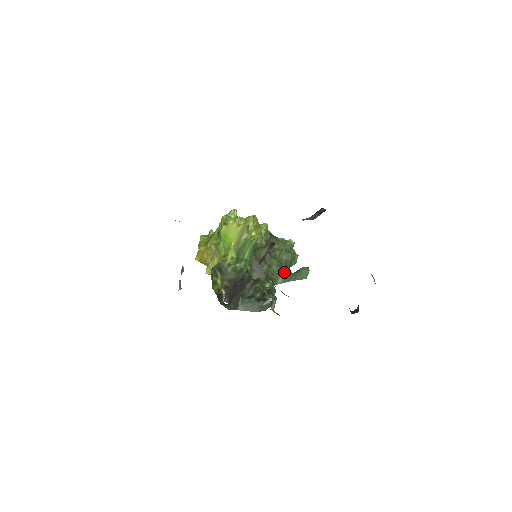
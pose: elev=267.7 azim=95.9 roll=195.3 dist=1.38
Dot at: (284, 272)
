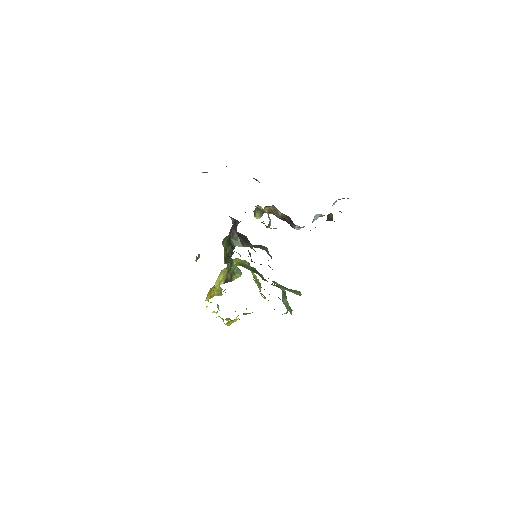
Dot at: occluded
